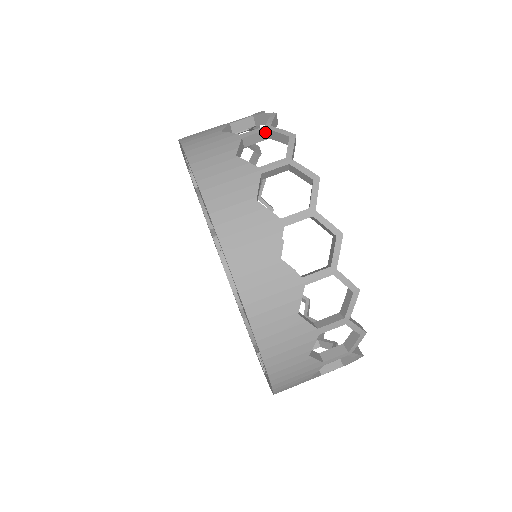
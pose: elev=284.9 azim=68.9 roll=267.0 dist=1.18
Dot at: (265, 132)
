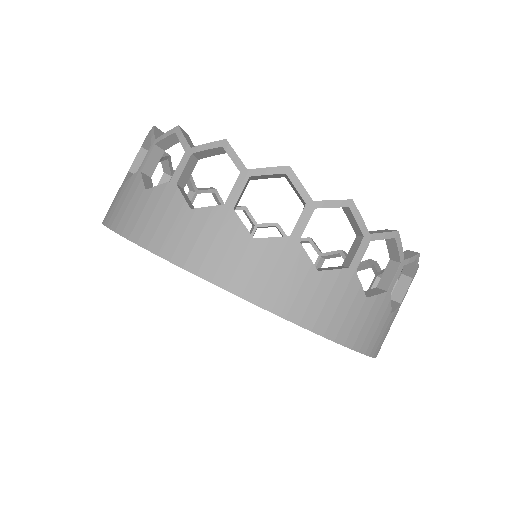
Dot at: (142, 151)
